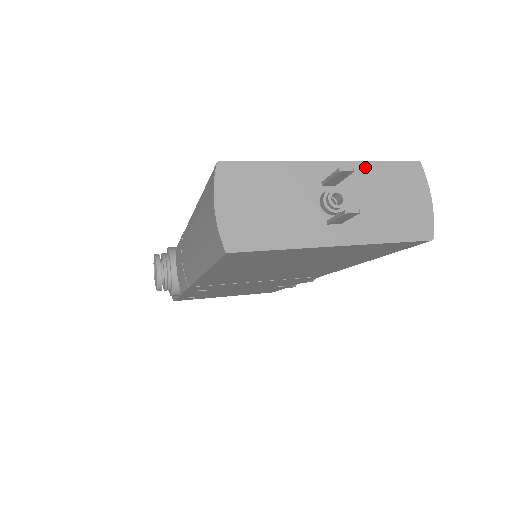
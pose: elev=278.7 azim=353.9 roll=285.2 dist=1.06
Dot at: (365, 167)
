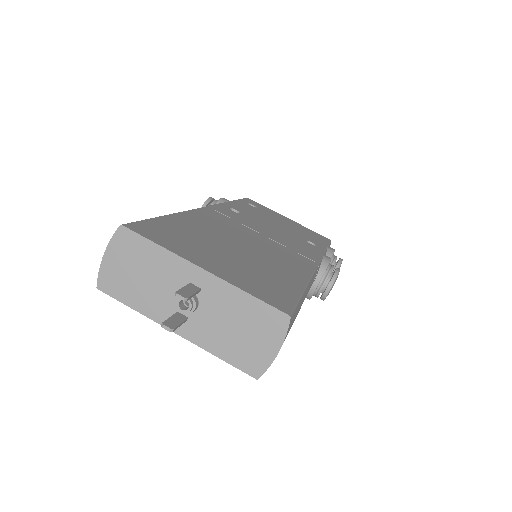
Dot at: (235, 292)
